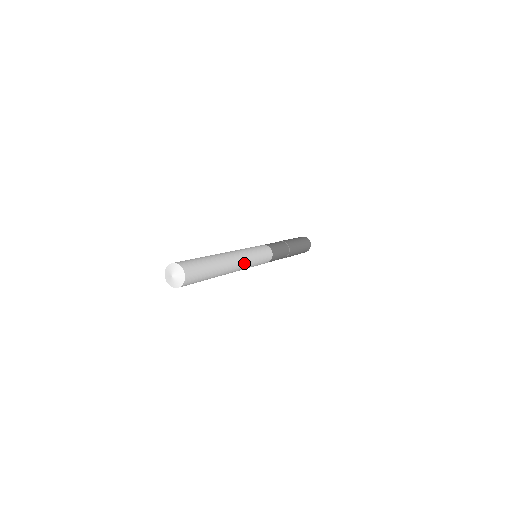
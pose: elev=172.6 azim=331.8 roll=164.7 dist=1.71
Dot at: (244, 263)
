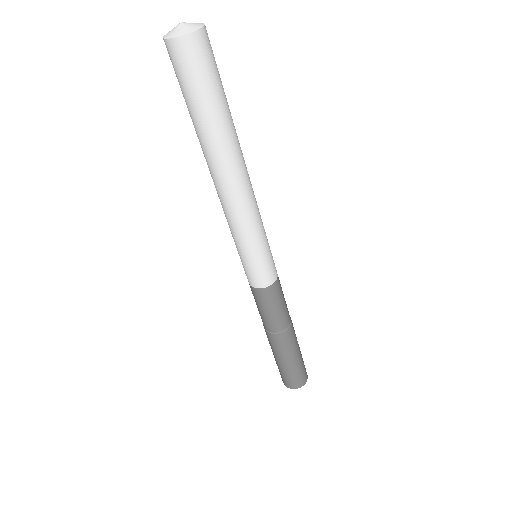
Dot at: (254, 199)
